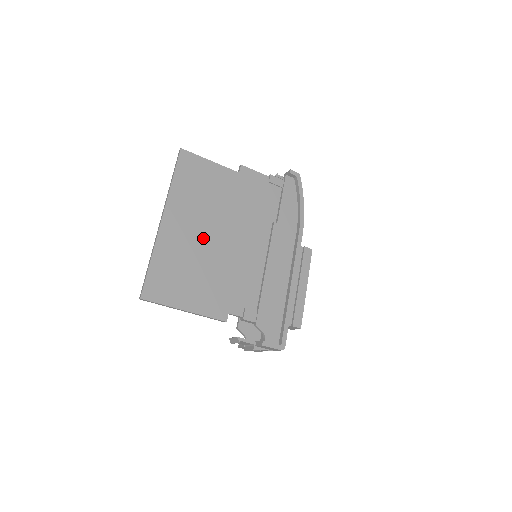
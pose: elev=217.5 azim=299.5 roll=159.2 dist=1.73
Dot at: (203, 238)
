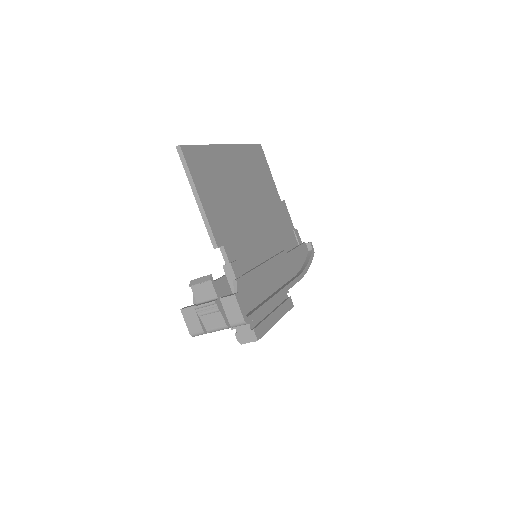
Dot at: (241, 189)
